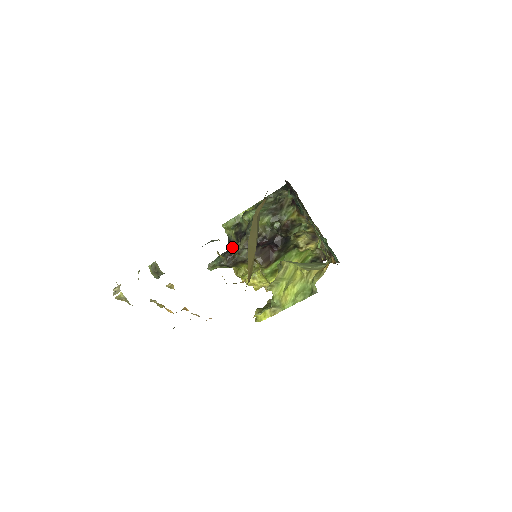
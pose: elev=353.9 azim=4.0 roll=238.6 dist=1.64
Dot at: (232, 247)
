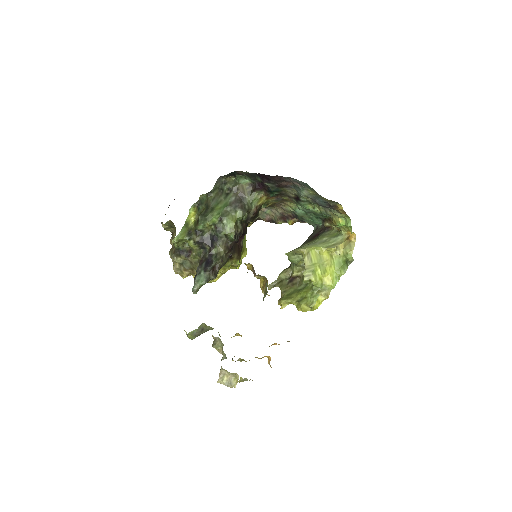
Dot at: (209, 259)
